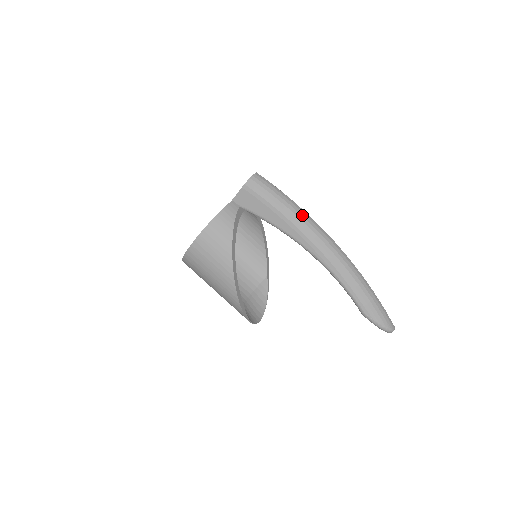
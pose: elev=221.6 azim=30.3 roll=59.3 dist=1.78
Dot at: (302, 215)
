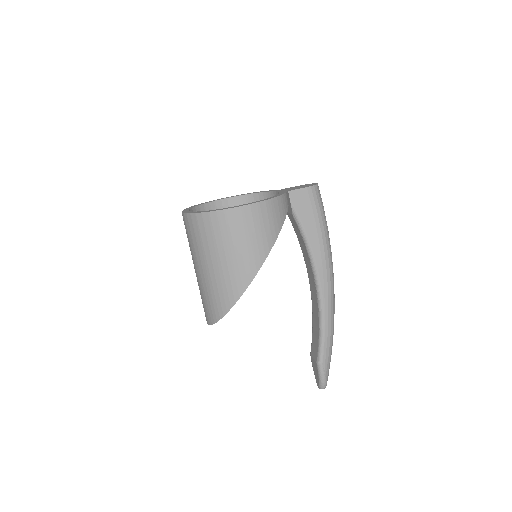
Dot at: occluded
